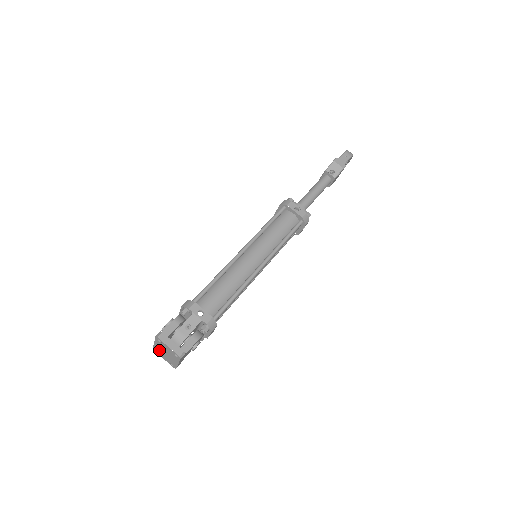
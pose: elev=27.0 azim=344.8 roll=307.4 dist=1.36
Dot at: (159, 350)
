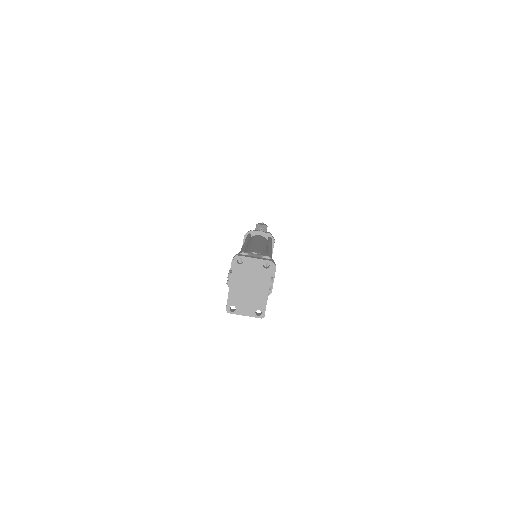
Dot at: (237, 296)
